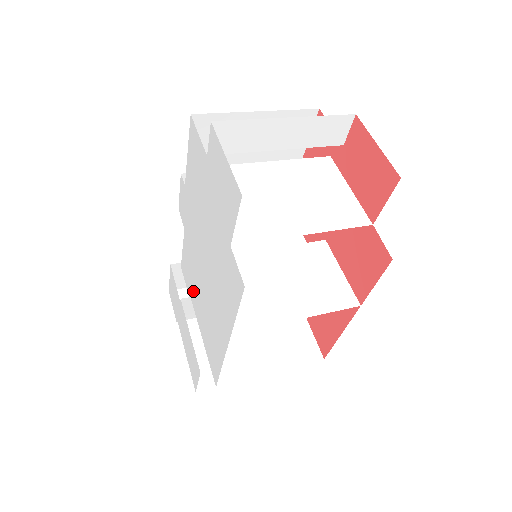
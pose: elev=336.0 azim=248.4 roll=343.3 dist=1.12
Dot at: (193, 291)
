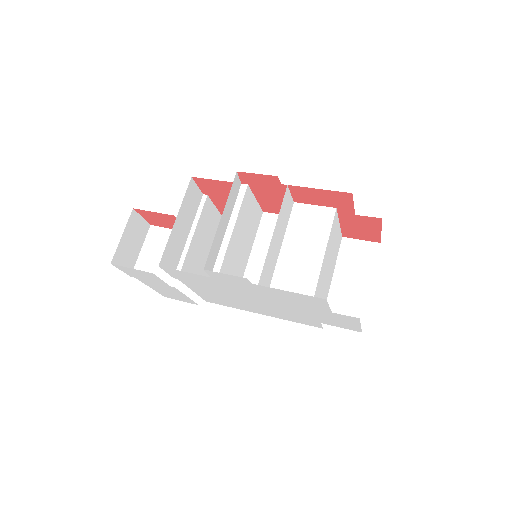
Dot at: (195, 284)
